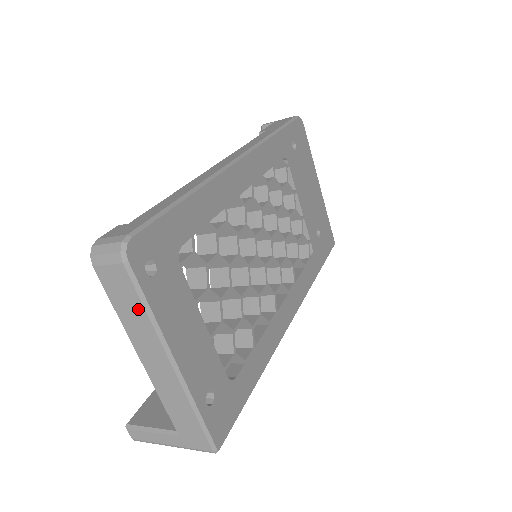
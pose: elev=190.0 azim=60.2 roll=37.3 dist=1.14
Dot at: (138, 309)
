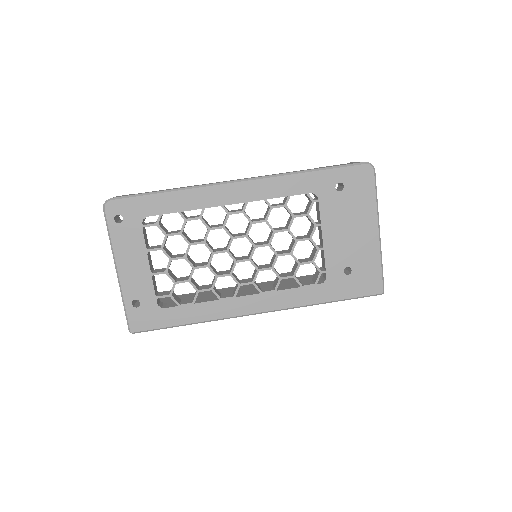
Dot at: (110, 235)
